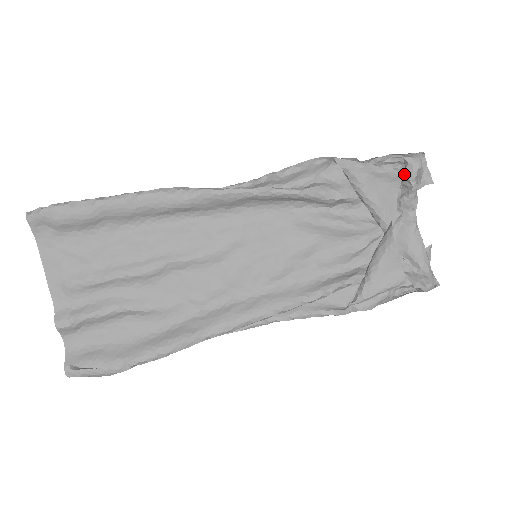
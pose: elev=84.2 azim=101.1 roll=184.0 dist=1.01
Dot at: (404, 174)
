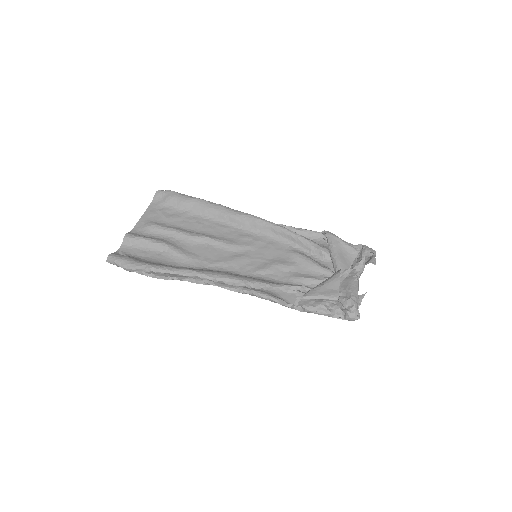
Dot at: (360, 253)
